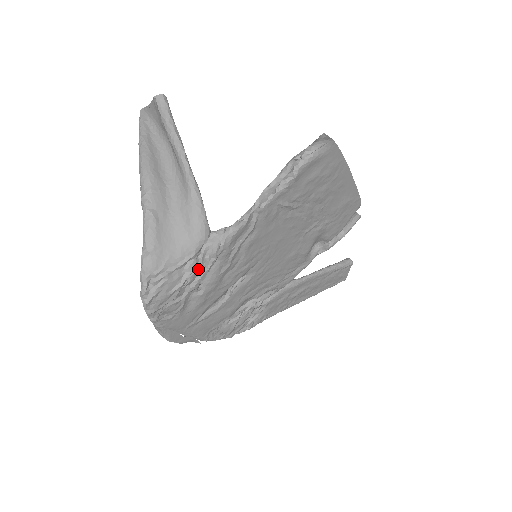
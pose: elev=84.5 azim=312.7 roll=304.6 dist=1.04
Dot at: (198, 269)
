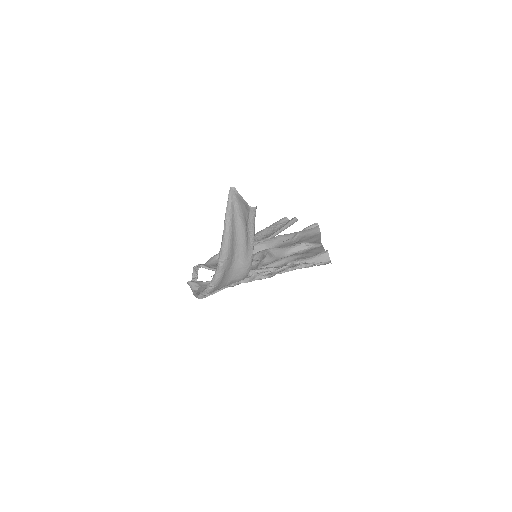
Dot at: occluded
